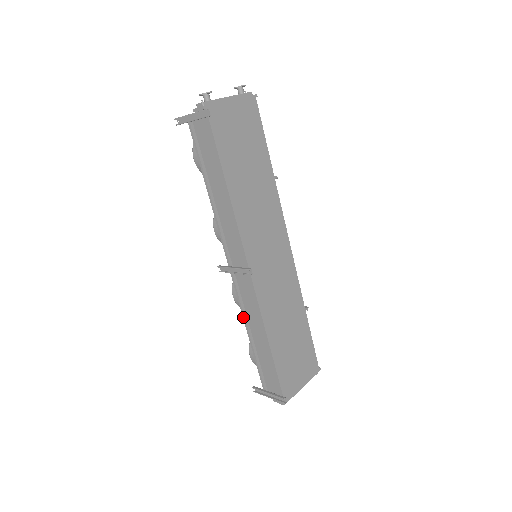
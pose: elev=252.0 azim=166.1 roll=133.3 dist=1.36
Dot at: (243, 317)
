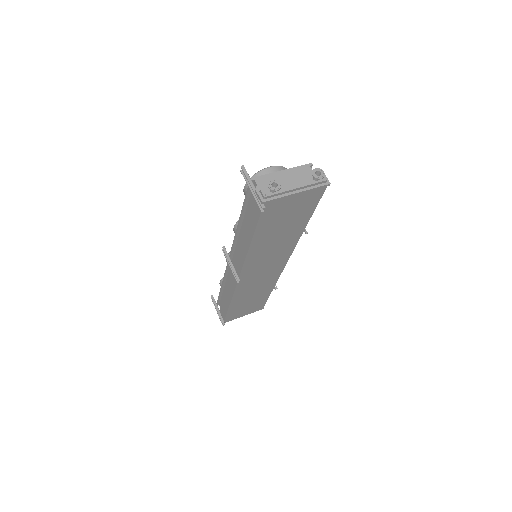
Dot at: (224, 277)
